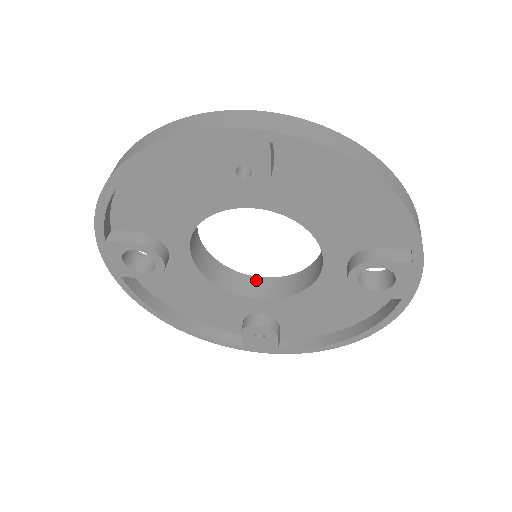
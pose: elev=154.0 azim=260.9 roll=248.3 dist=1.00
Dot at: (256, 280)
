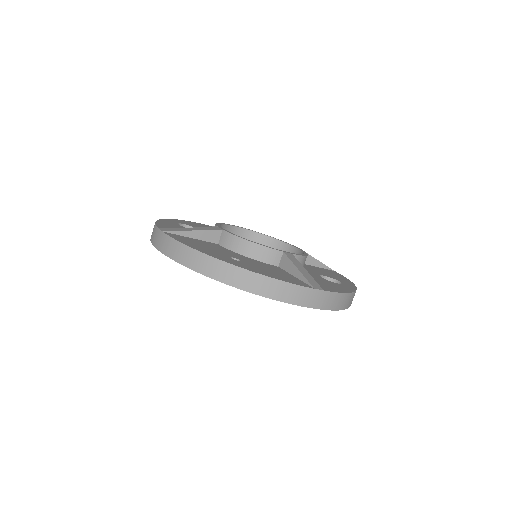
Dot at: (266, 239)
